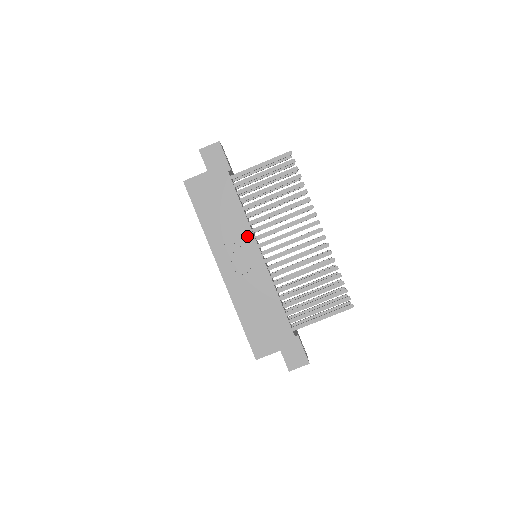
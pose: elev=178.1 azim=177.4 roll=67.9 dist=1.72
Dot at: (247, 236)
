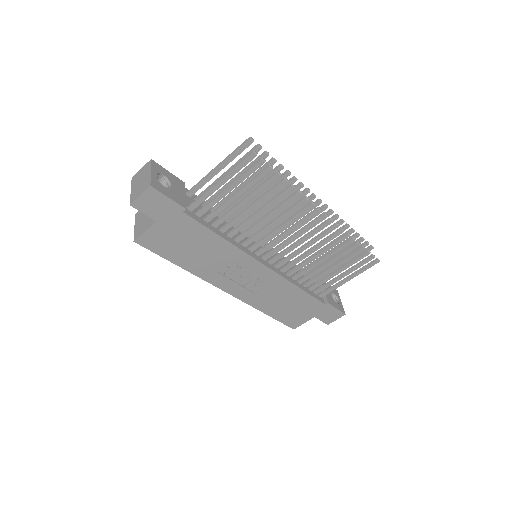
Dot at: (241, 258)
